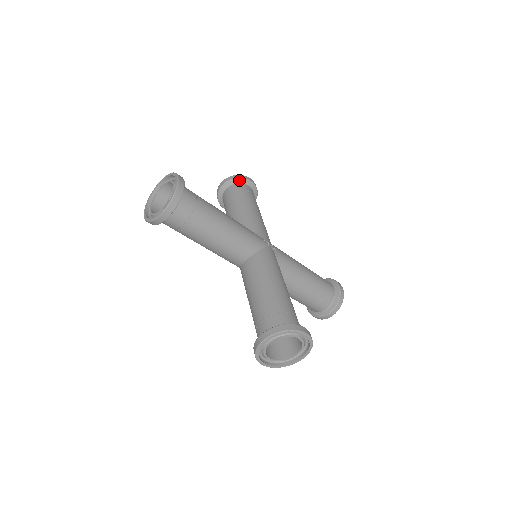
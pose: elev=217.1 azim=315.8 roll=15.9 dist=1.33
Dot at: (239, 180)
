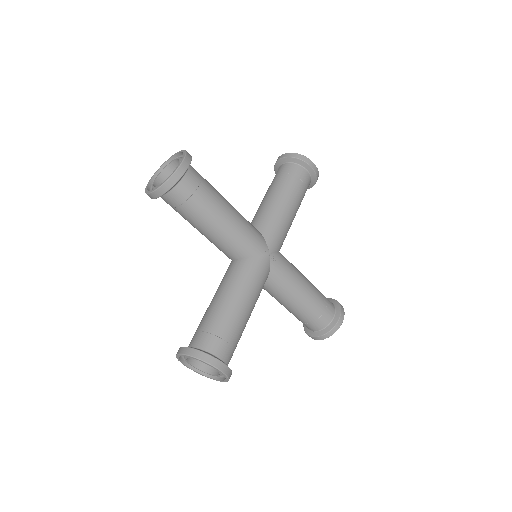
Dot at: (299, 161)
